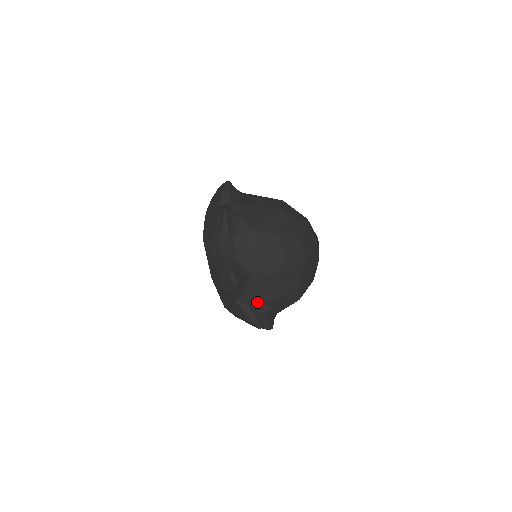
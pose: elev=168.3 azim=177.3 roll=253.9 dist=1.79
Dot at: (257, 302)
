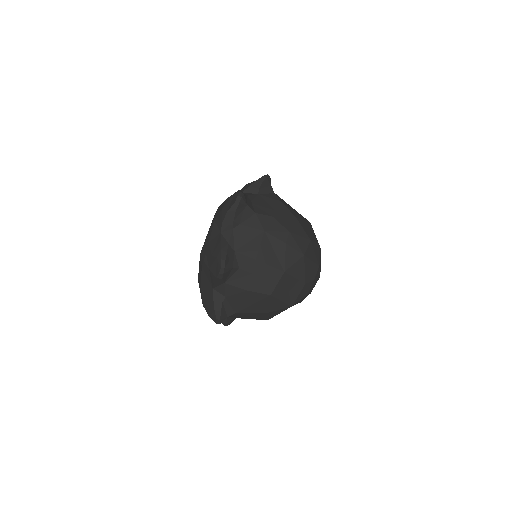
Dot at: (237, 249)
